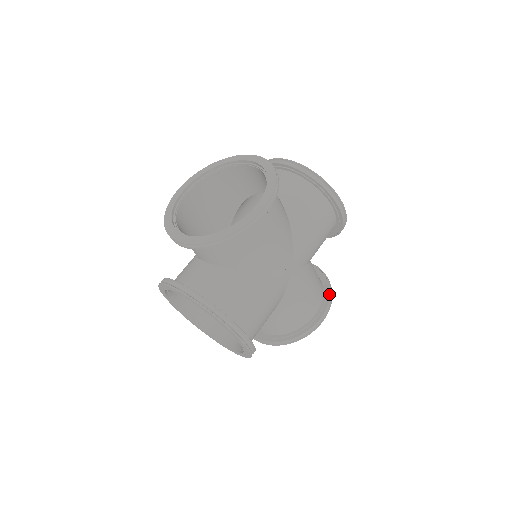
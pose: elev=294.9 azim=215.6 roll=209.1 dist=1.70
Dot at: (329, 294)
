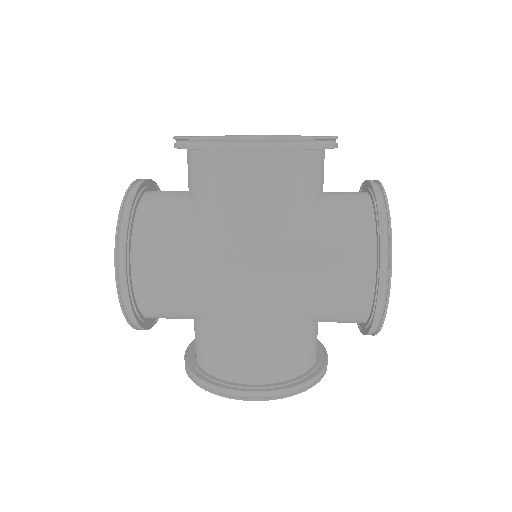
Dot at: (290, 385)
